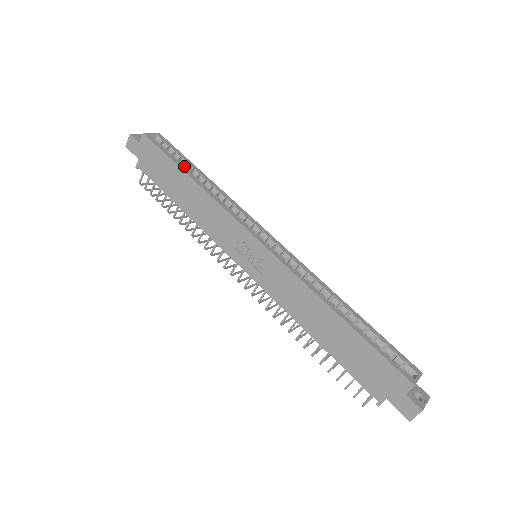
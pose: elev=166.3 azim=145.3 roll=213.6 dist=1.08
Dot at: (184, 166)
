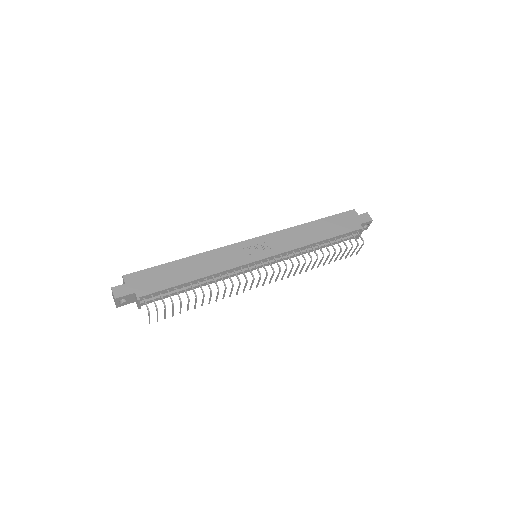
Dot at: occluded
